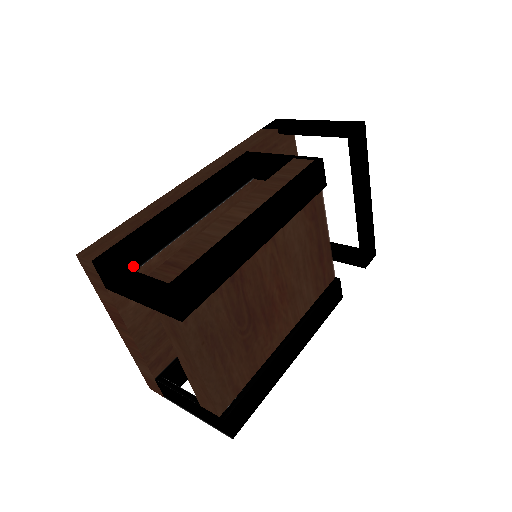
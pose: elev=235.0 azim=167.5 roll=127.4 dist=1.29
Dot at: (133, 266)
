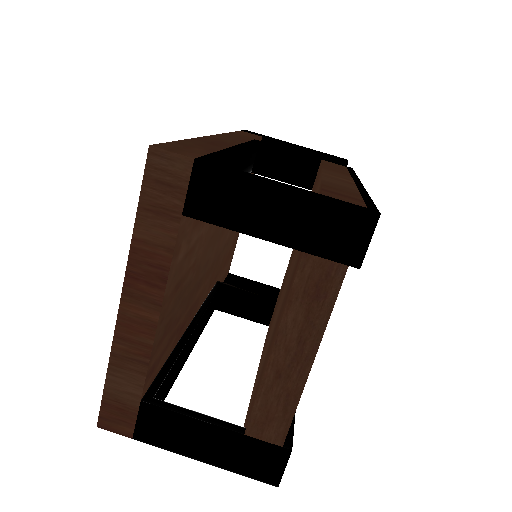
Dot at: occluded
